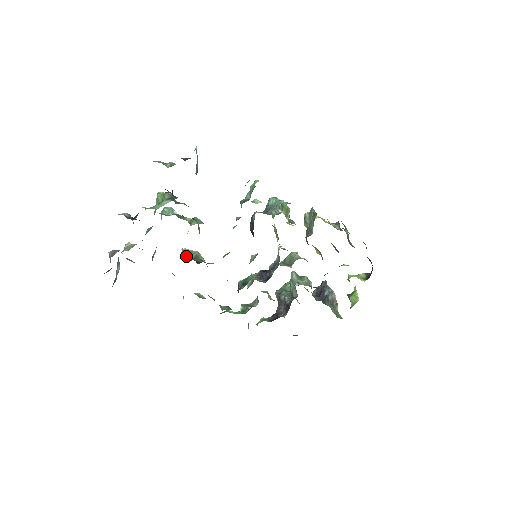
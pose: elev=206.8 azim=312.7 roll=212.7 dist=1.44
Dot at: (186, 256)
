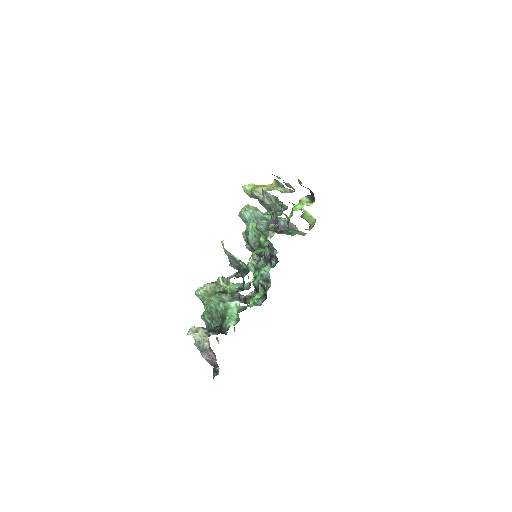
Dot at: occluded
